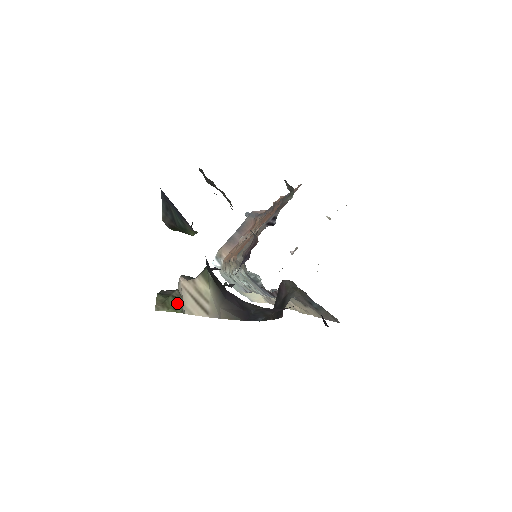
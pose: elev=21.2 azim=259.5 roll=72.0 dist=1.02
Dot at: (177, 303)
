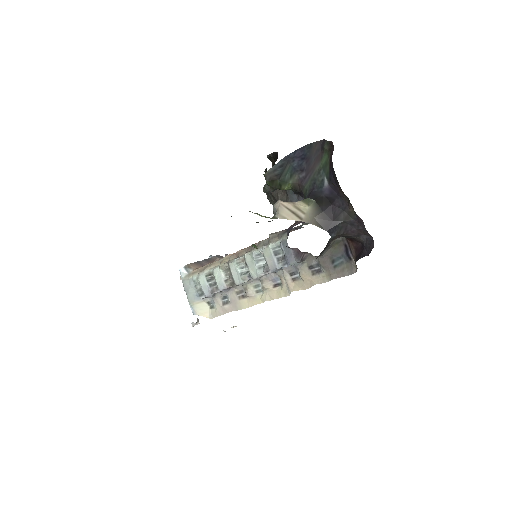
Dot at: (264, 216)
